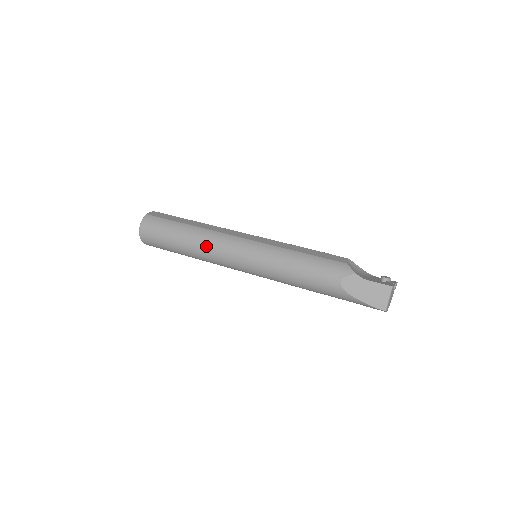
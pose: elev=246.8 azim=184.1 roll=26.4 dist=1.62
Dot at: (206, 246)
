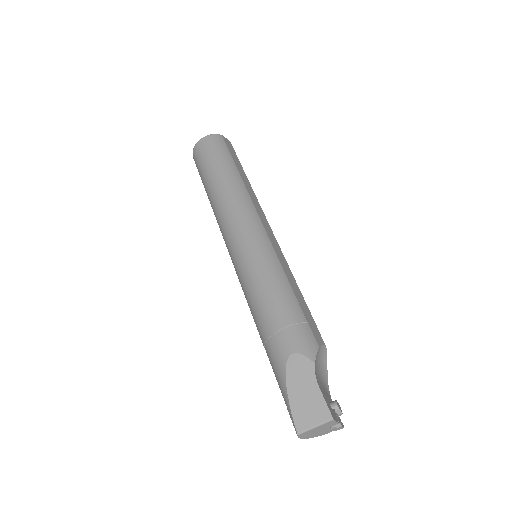
Dot at: (229, 200)
